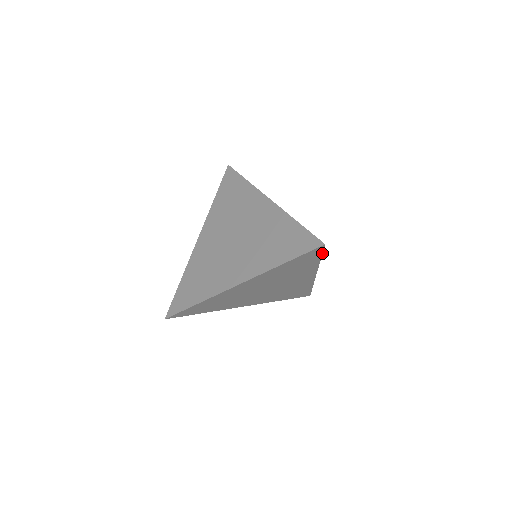
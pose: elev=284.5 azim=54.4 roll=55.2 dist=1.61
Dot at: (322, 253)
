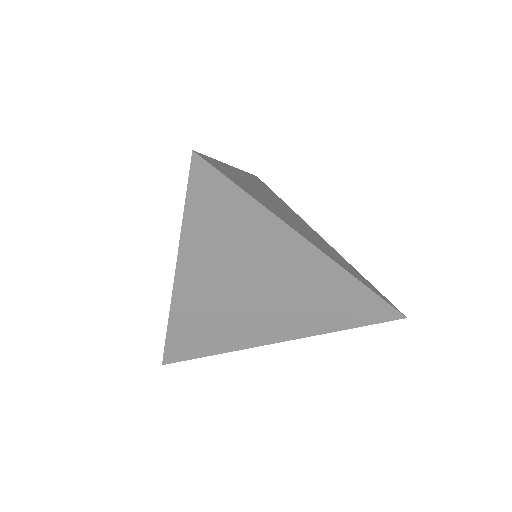
Dot at: (382, 295)
